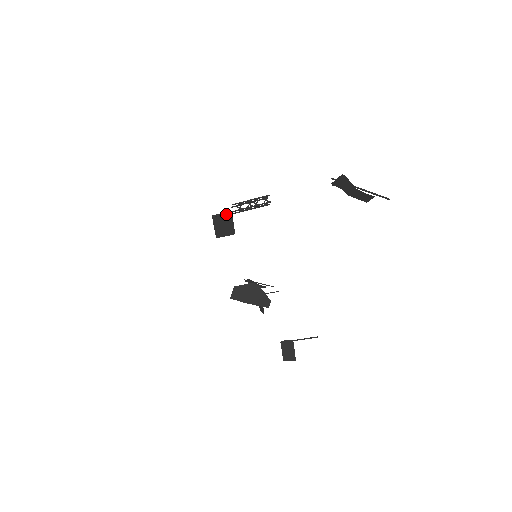
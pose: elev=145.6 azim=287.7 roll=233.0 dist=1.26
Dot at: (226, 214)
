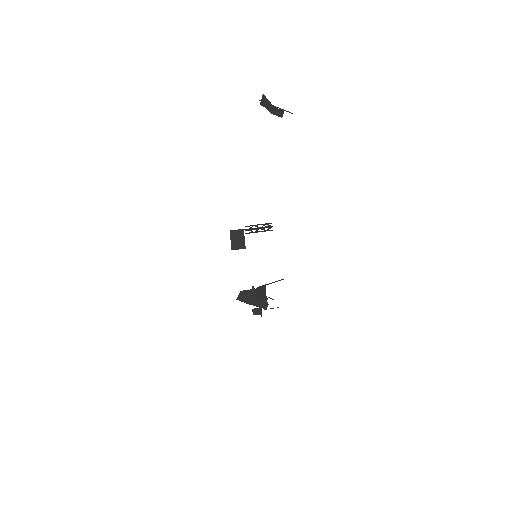
Dot at: (240, 231)
